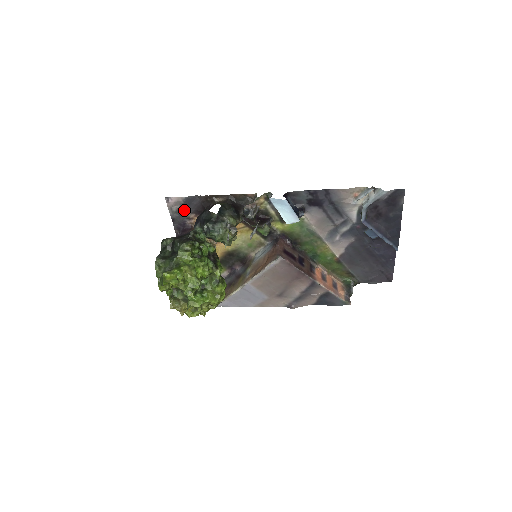
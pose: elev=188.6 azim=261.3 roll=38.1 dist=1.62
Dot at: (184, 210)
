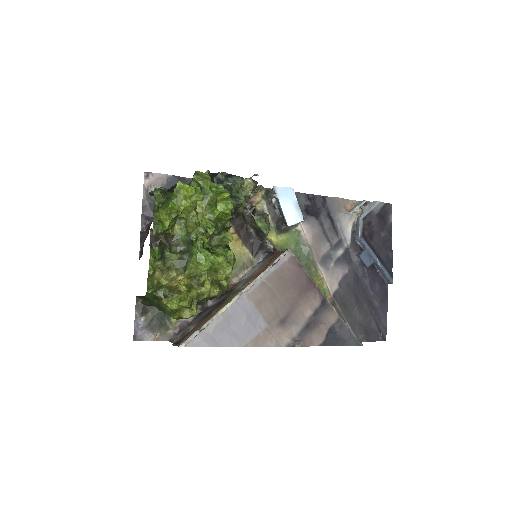
Dot at: occluded
